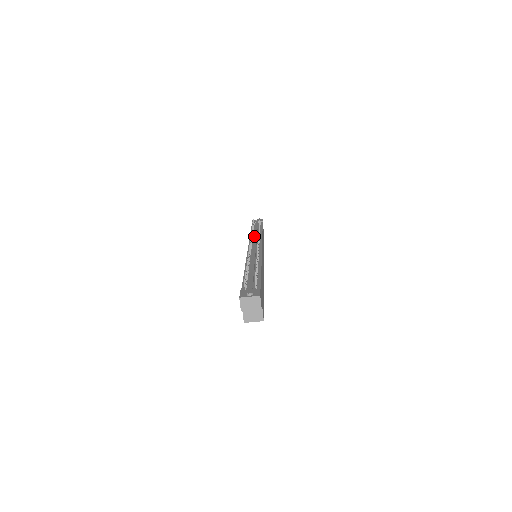
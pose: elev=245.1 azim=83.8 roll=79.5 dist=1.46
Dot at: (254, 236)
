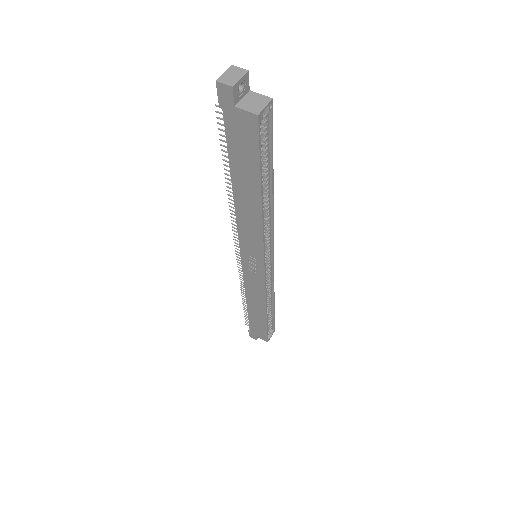
Dot at: occluded
